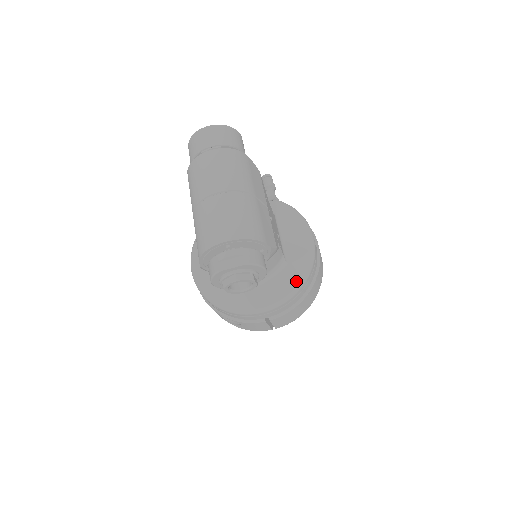
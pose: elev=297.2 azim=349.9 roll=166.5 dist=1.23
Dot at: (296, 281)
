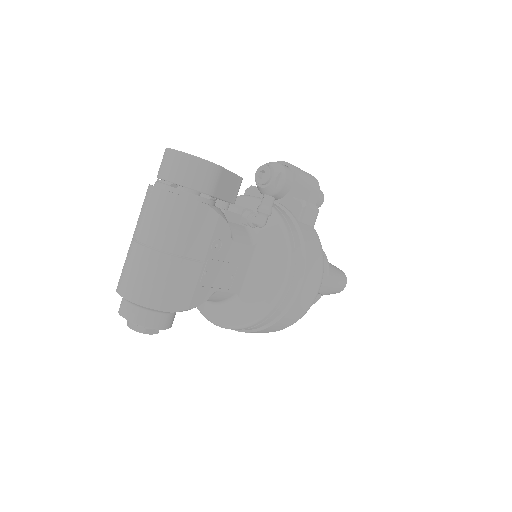
Dot at: (244, 320)
